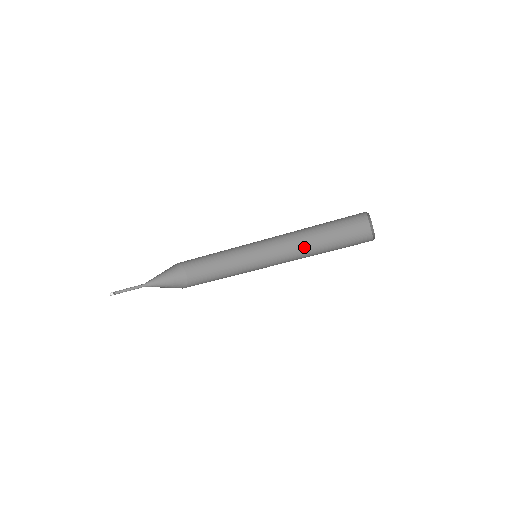
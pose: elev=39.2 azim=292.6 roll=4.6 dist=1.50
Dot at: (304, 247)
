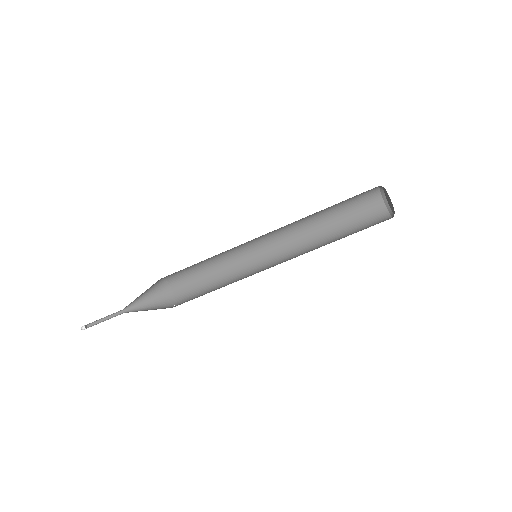
Dot at: (313, 244)
